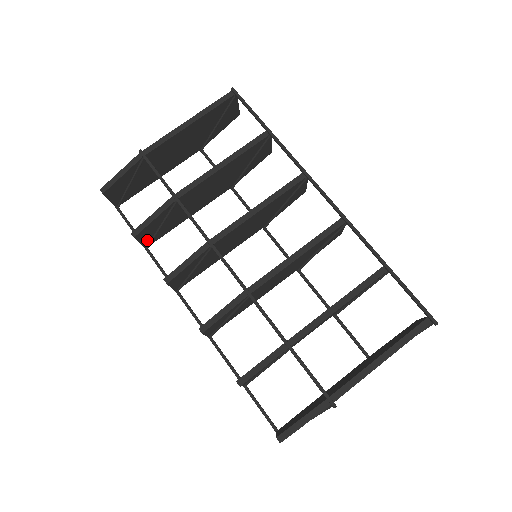
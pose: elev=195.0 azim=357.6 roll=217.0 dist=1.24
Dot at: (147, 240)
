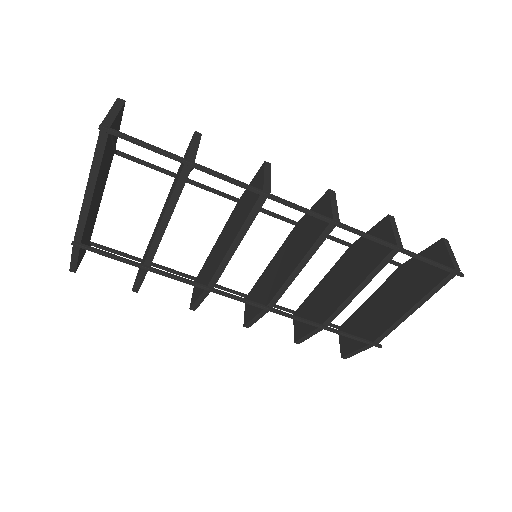
Dot at: occluded
